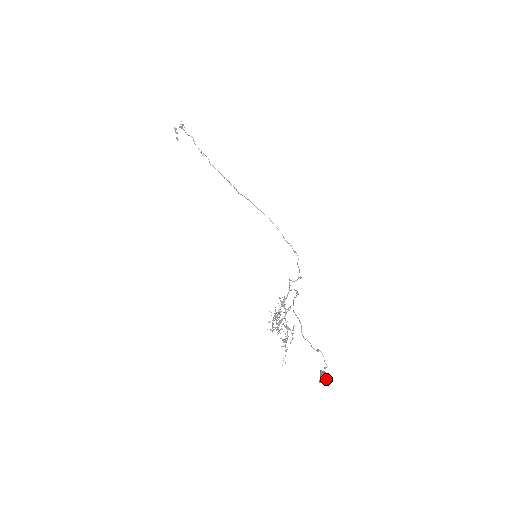
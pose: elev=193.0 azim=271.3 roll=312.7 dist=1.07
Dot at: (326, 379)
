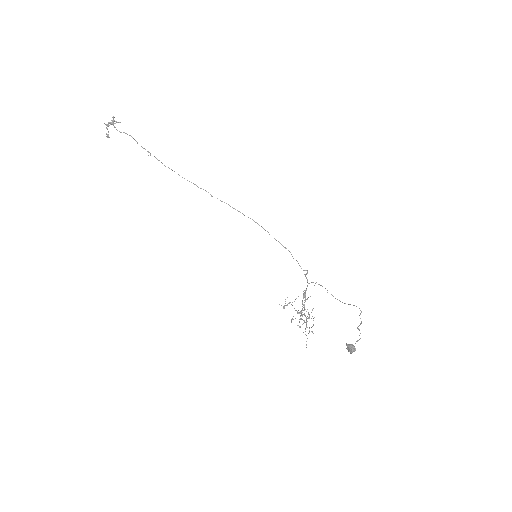
Dot at: (355, 349)
